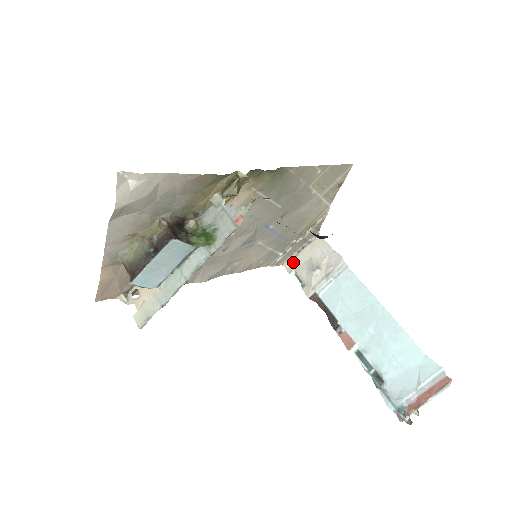
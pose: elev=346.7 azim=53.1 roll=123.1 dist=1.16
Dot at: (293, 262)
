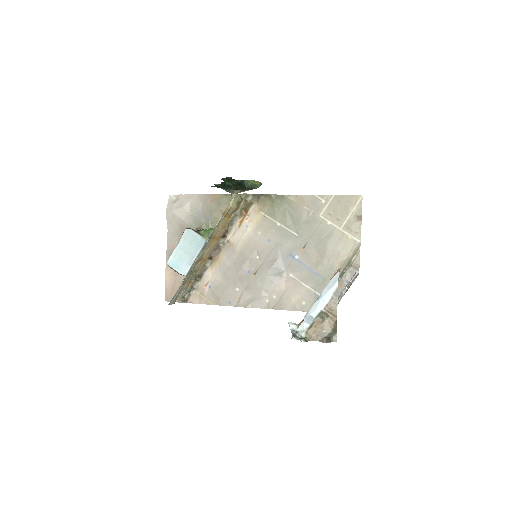
Dot at: occluded
